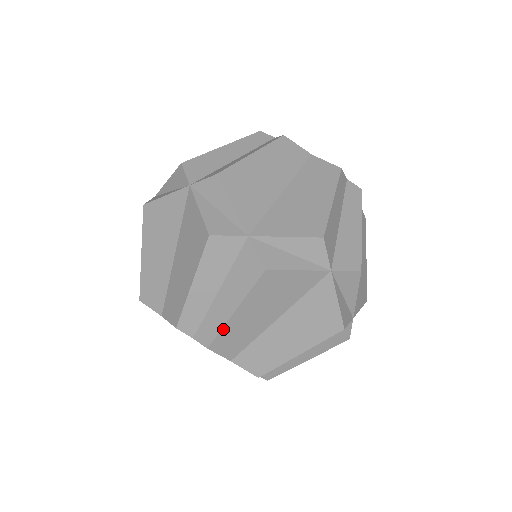
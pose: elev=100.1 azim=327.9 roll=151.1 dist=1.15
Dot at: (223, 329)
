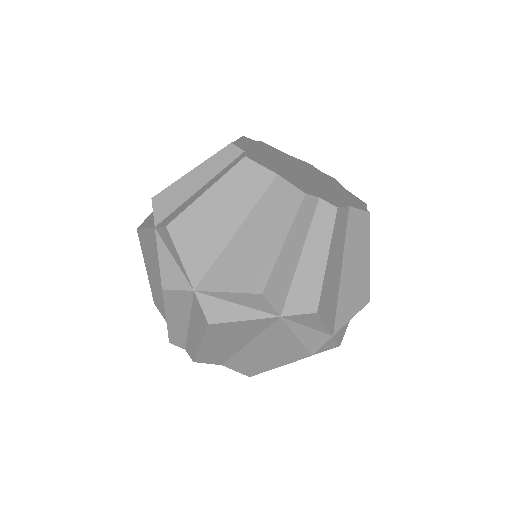
Dot at: occluded
